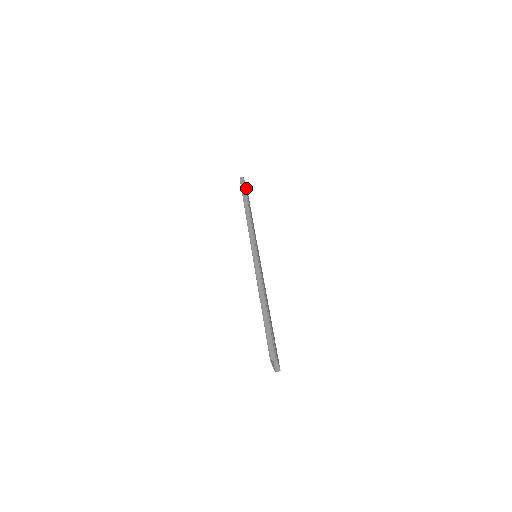
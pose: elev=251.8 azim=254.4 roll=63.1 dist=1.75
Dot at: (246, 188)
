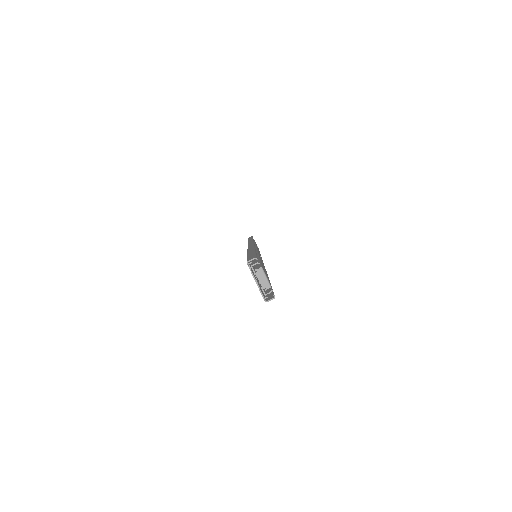
Dot at: occluded
